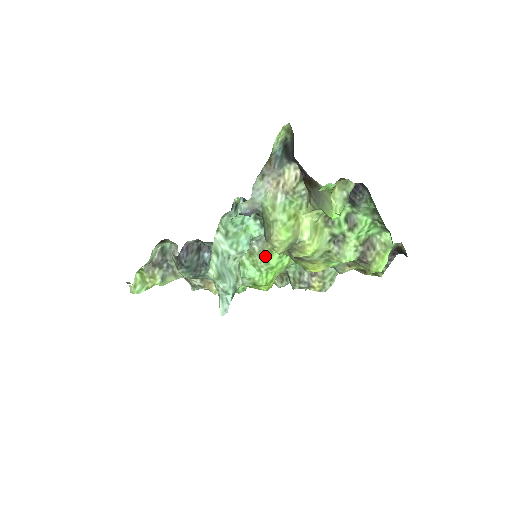
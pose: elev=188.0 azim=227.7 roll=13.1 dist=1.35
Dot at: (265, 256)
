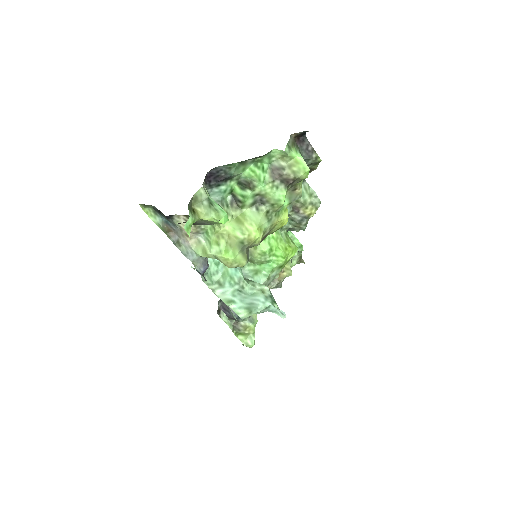
Dot at: (256, 253)
